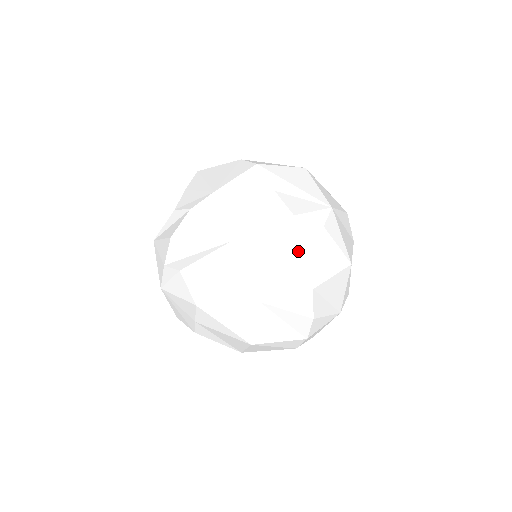
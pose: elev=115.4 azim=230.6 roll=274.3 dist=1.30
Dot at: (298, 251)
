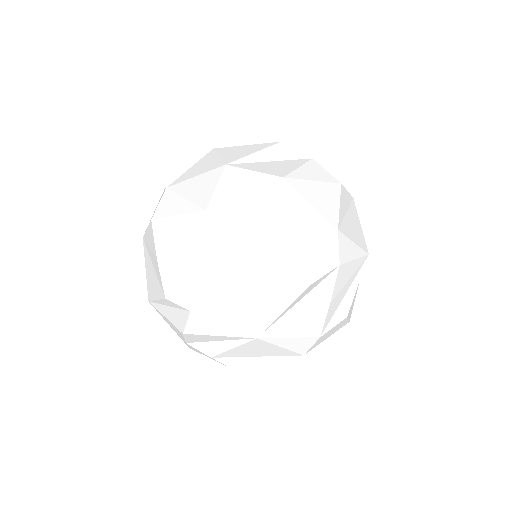
Dot at: (324, 305)
